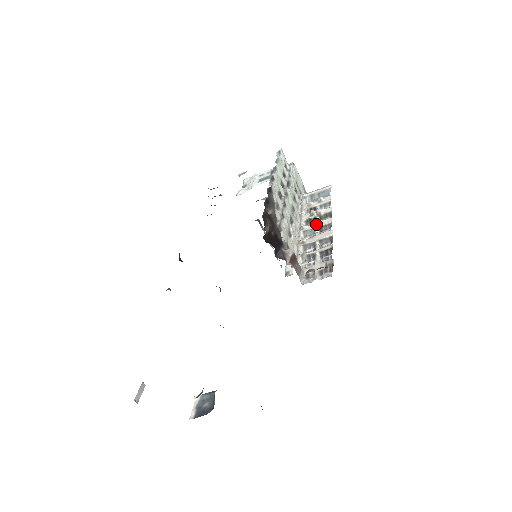
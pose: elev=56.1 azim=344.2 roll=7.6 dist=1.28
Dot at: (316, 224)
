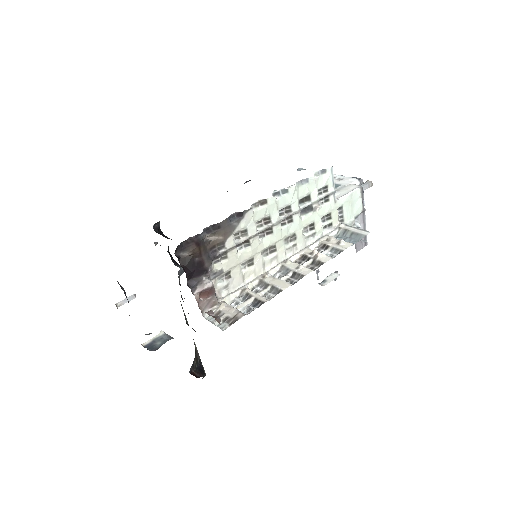
Dot at: (296, 266)
